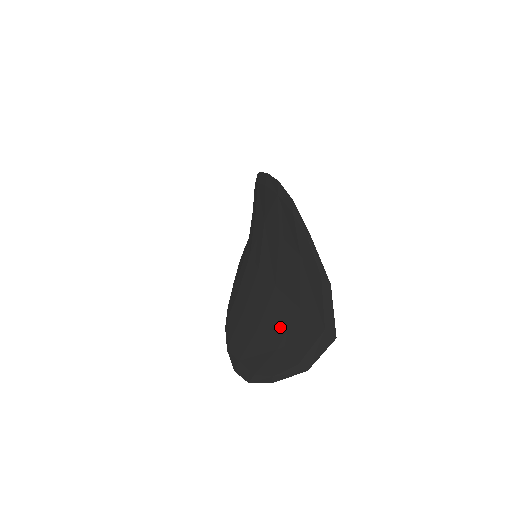
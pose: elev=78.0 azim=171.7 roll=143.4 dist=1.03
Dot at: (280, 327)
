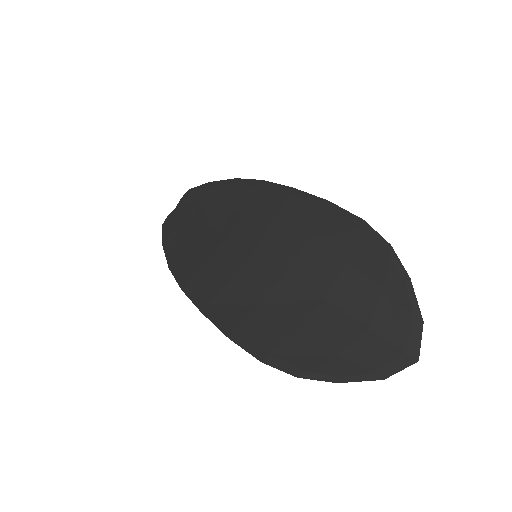
Dot at: (341, 337)
